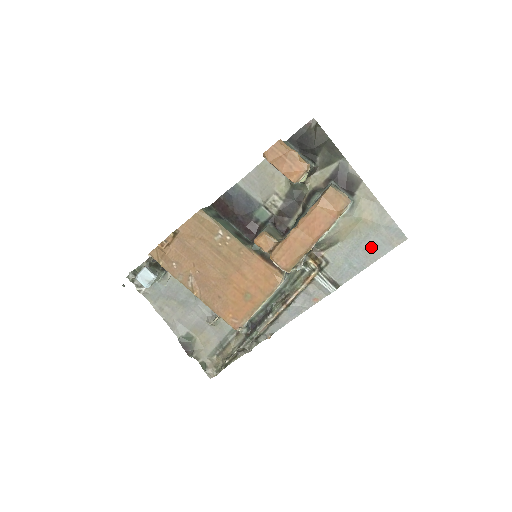
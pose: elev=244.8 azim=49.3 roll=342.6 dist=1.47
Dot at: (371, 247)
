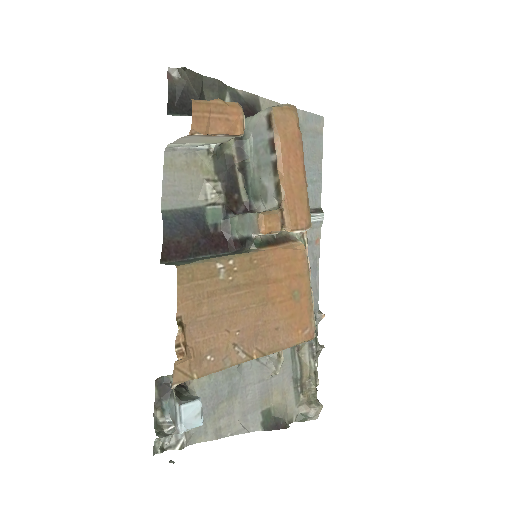
Dot at: (310, 151)
